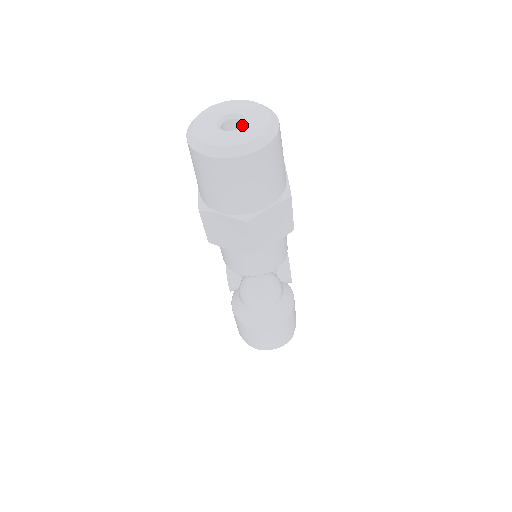
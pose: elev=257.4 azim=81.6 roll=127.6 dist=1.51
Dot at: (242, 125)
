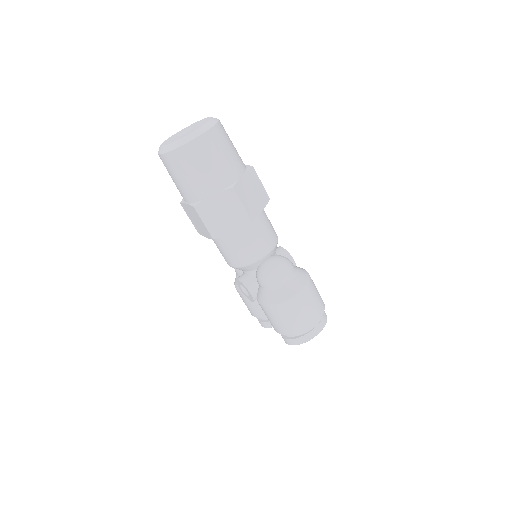
Dot at: occluded
